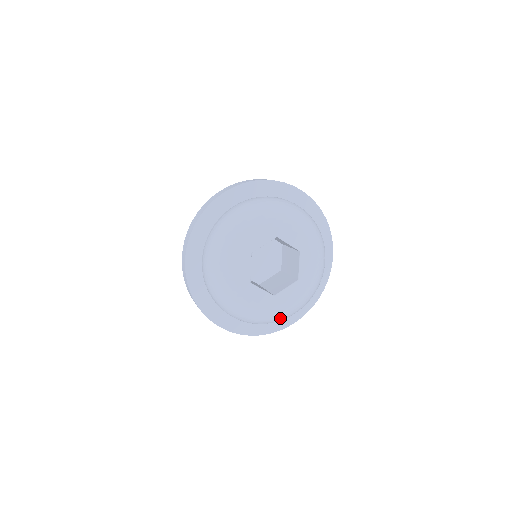
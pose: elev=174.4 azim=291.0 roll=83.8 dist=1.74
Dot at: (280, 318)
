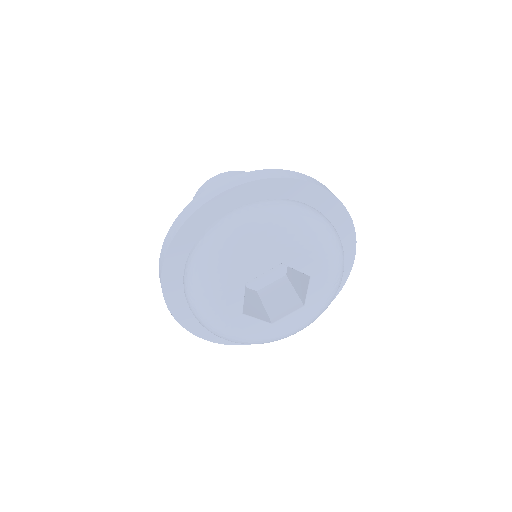
Dot at: occluded
